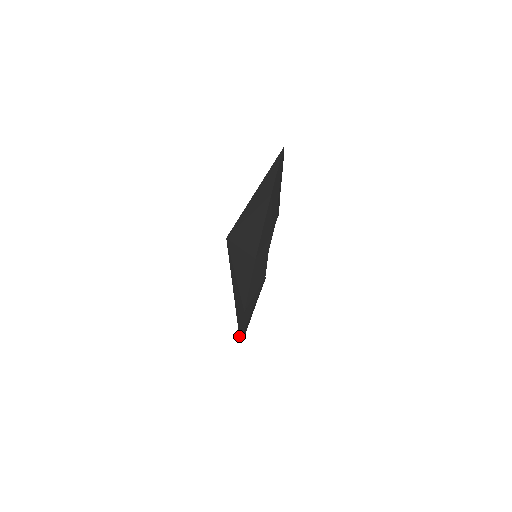
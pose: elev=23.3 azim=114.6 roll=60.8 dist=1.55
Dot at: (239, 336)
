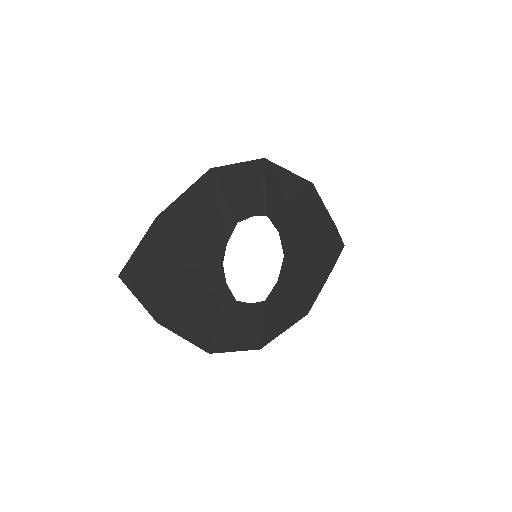
Dot at: occluded
